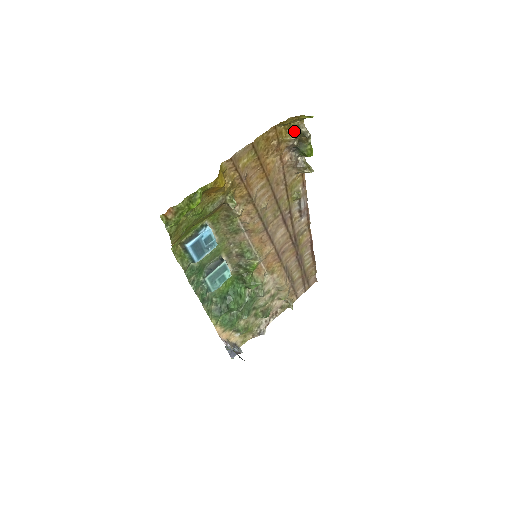
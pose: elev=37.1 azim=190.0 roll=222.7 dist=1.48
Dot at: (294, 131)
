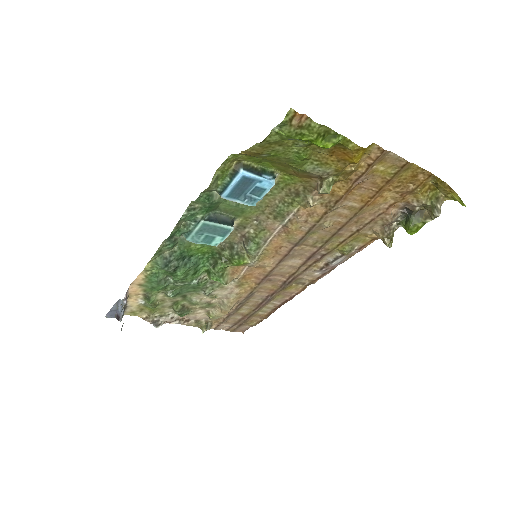
Dot at: (431, 198)
